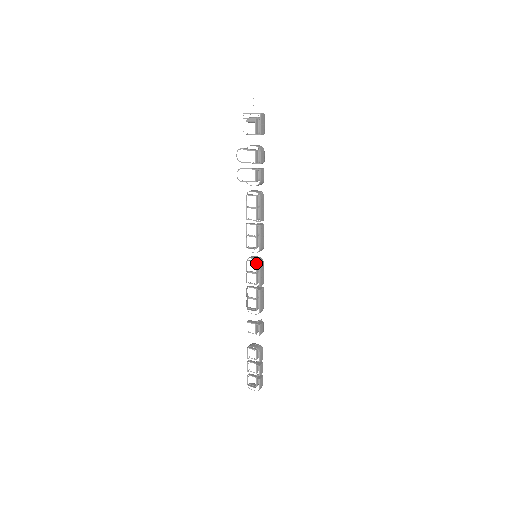
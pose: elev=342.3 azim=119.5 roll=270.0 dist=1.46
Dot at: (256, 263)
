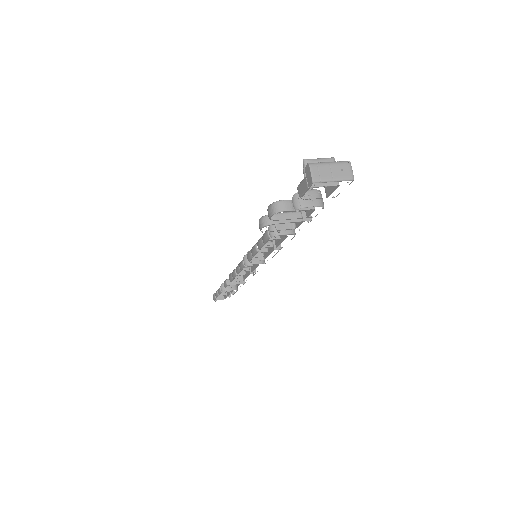
Dot at: (257, 263)
